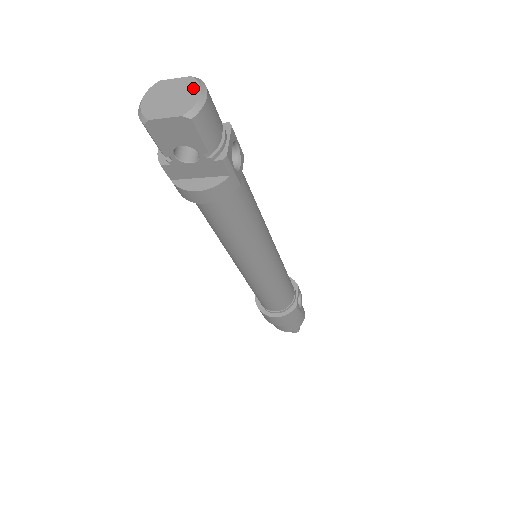
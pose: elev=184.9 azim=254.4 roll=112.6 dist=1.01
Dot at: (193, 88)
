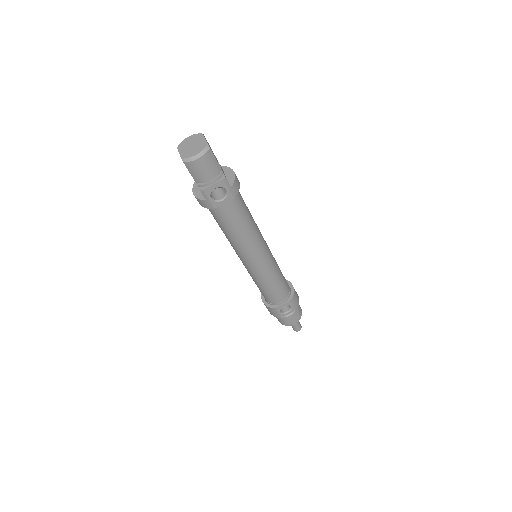
Dot at: (199, 150)
